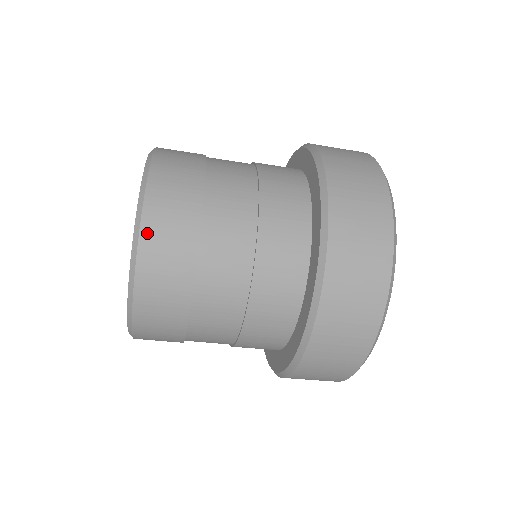
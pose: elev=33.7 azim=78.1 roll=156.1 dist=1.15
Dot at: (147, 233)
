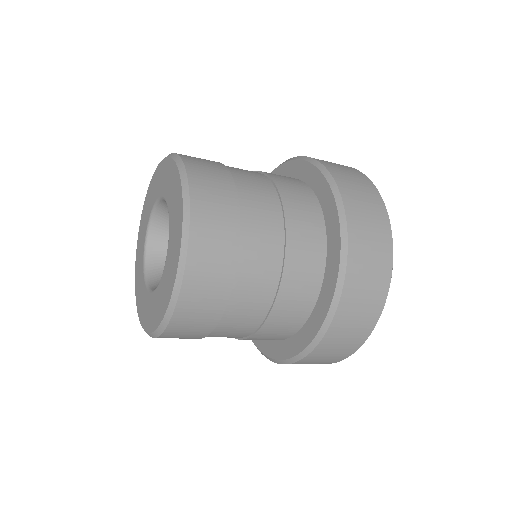
Dot at: (196, 193)
